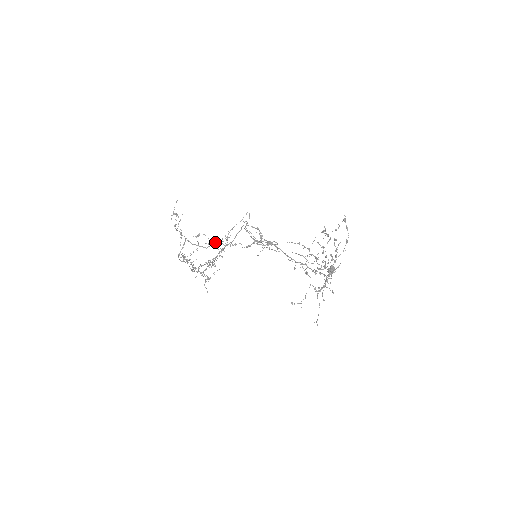
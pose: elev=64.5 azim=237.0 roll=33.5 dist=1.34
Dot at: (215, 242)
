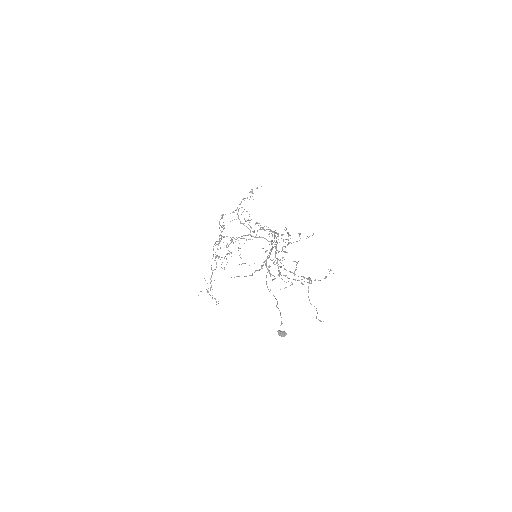
Dot at: occluded
